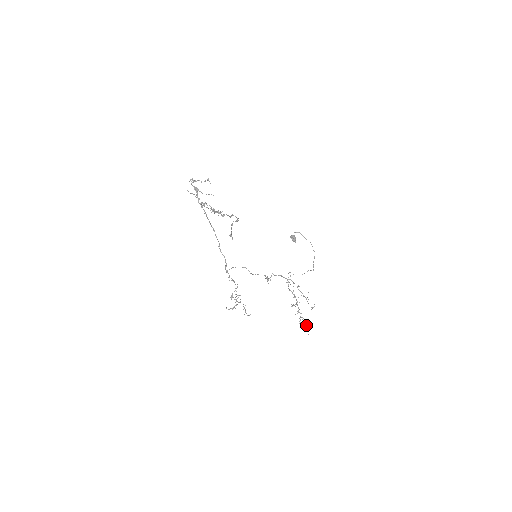
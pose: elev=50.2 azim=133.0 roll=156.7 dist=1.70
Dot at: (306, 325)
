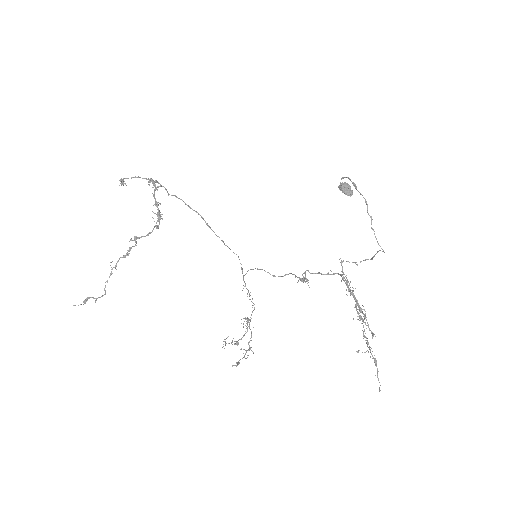
Dot at: occluded
